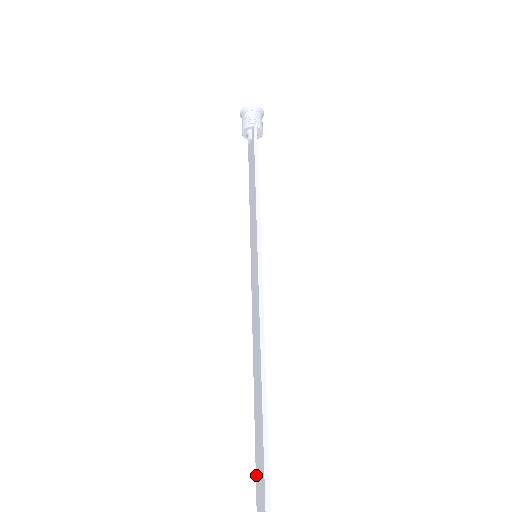
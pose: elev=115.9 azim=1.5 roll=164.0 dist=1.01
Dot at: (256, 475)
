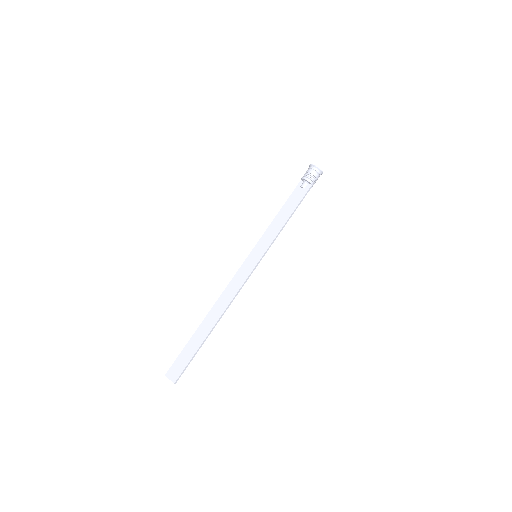
Dot at: (184, 349)
